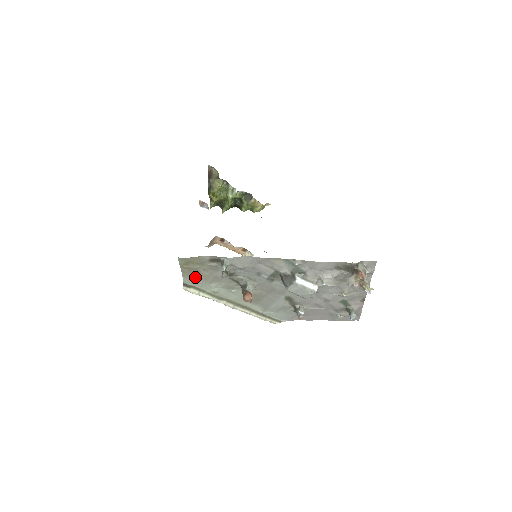
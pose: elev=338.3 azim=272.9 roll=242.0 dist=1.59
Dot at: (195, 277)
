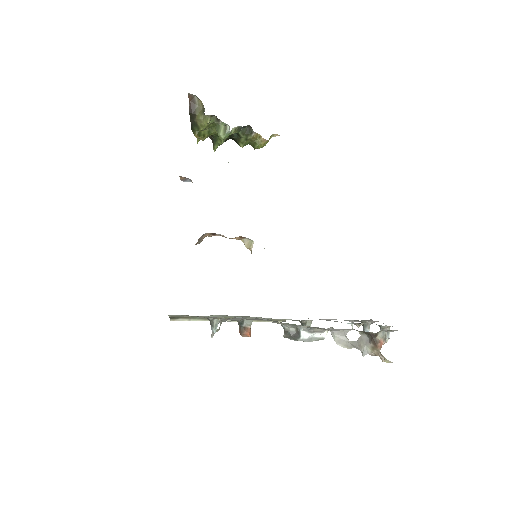
Dot at: (182, 315)
